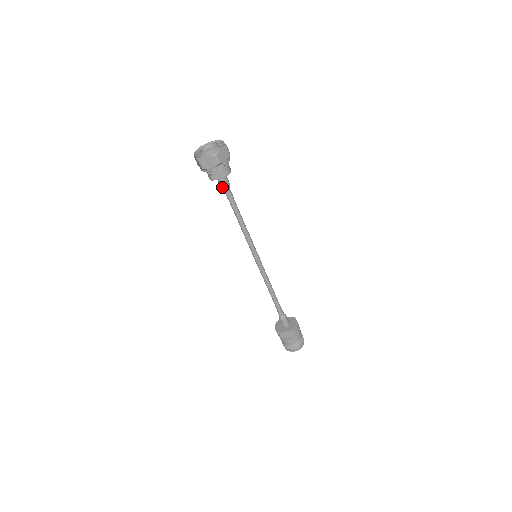
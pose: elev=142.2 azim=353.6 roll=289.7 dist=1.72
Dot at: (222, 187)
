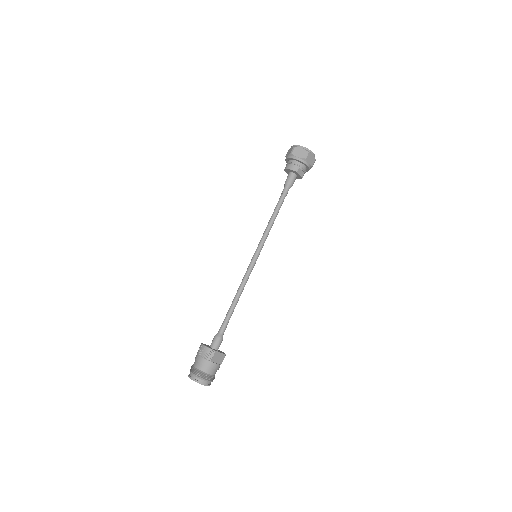
Dot at: (291, 182)
